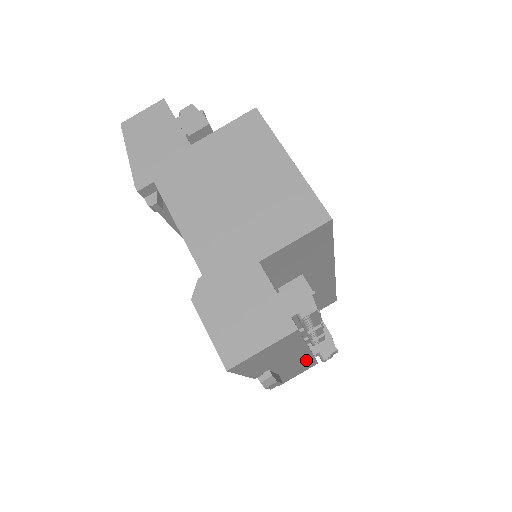
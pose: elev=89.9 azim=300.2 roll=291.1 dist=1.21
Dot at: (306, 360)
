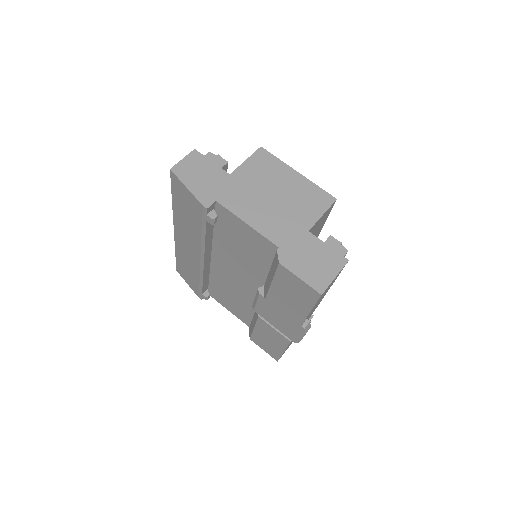
Dot at: occluded
